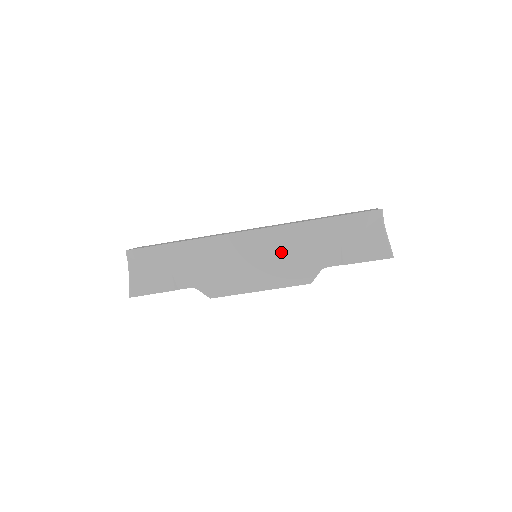
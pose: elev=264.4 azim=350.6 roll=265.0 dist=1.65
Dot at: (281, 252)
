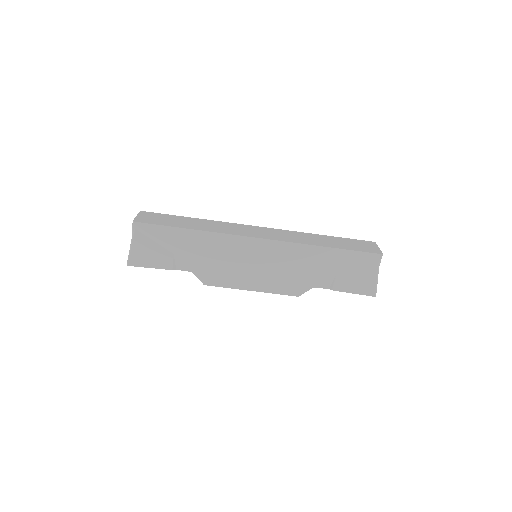
Dot at: (282, 264)
